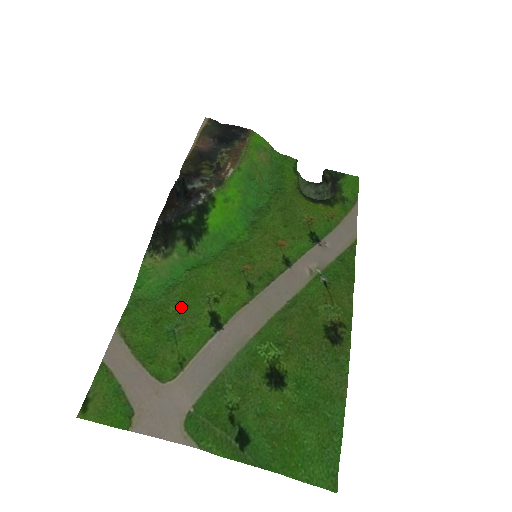
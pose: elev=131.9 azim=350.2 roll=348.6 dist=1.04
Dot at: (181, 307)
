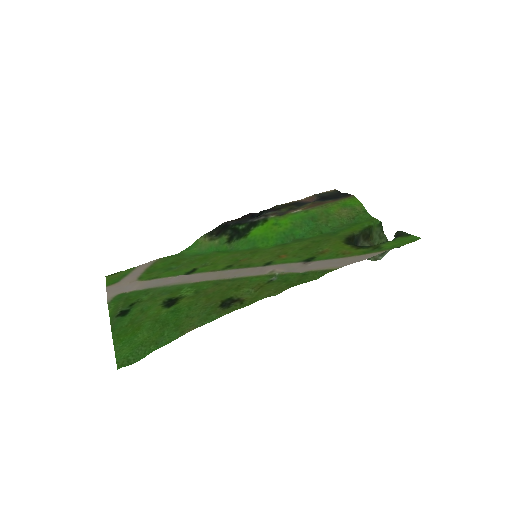
Dot at: (189, 262)
